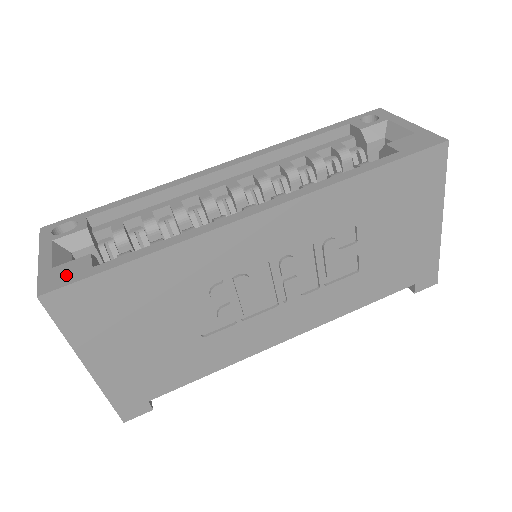
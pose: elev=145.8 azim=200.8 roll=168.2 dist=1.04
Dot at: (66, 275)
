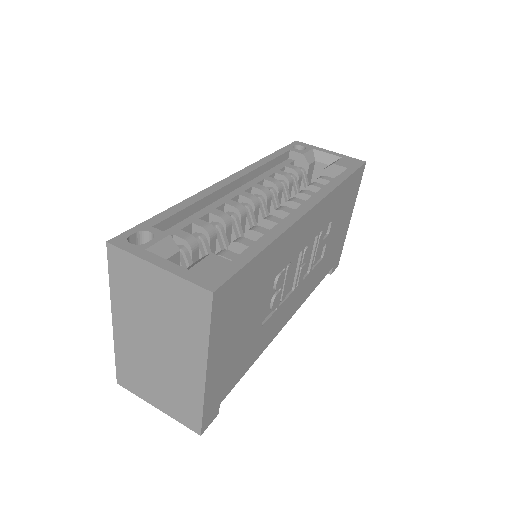
Dot at: (215, 272)
